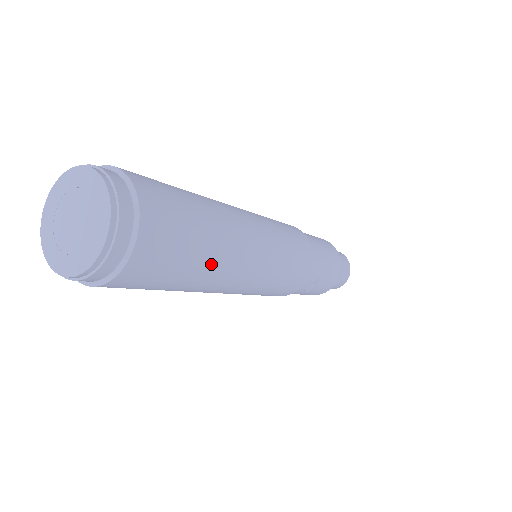
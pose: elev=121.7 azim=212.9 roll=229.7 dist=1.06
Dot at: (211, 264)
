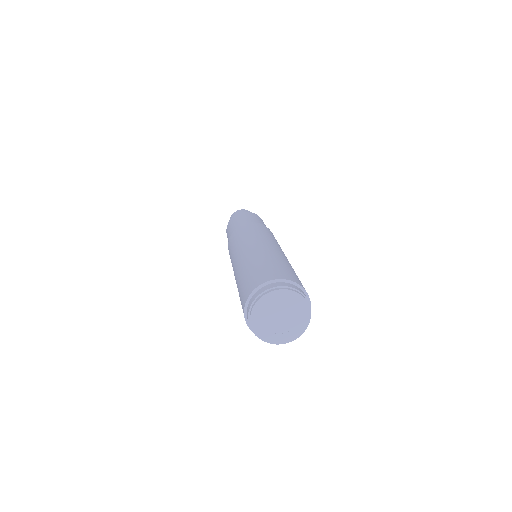
Dot at: occluded
